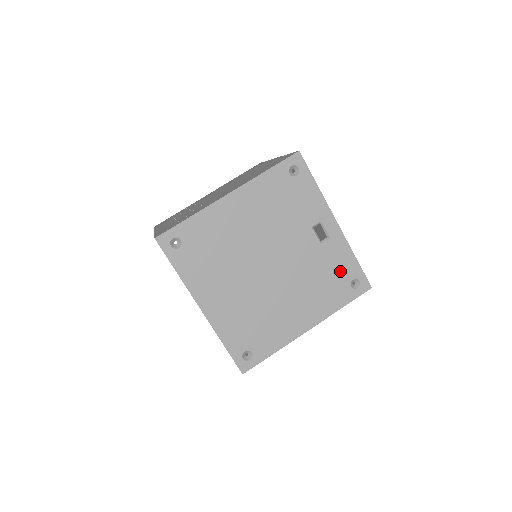
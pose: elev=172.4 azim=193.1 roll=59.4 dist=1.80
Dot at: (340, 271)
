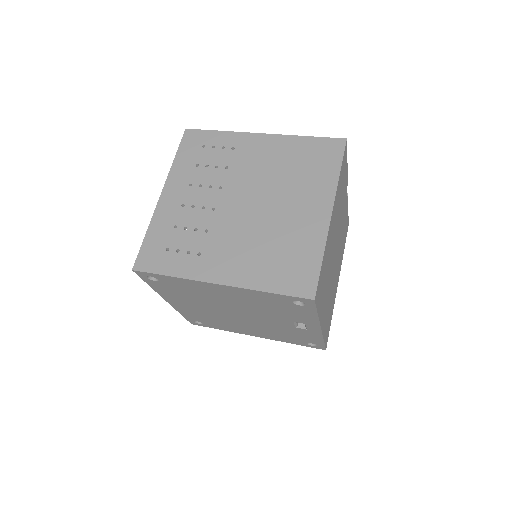
Dot at: (303, 338)
